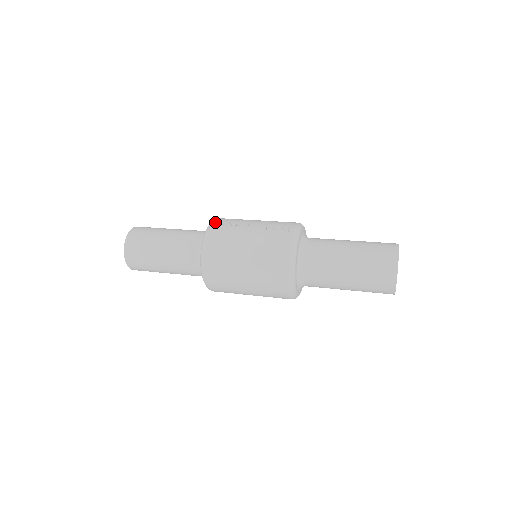
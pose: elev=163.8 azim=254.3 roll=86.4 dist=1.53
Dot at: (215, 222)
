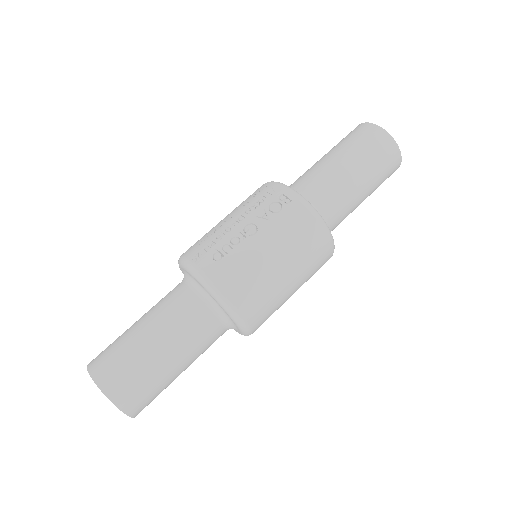
Dot at: (201, 267)
